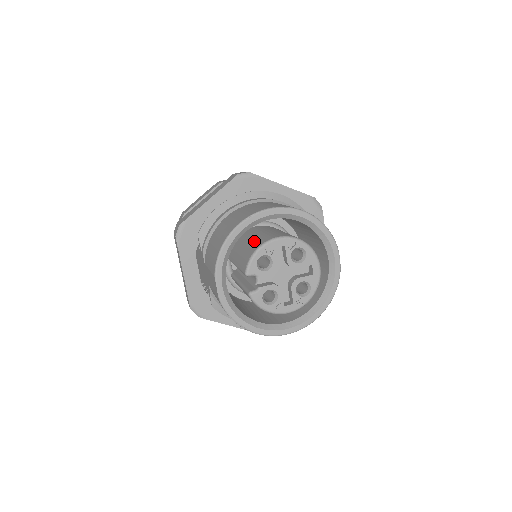
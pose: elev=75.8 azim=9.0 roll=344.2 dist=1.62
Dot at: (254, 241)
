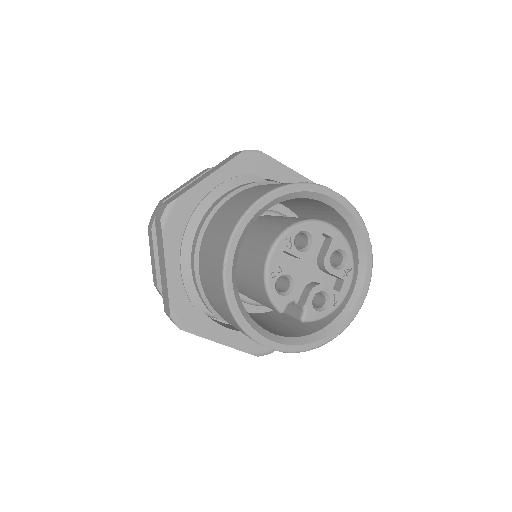
Dot at: (250, 272)
